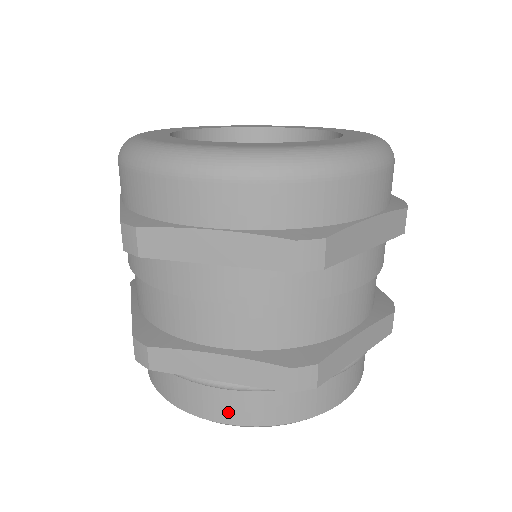
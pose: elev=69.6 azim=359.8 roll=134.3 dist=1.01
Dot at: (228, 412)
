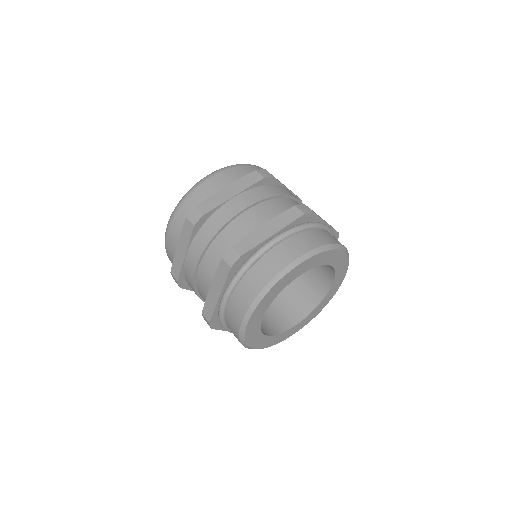
Dot at: (292, 252)
